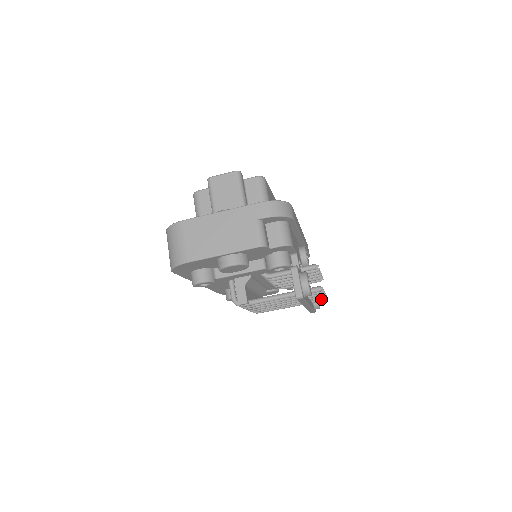
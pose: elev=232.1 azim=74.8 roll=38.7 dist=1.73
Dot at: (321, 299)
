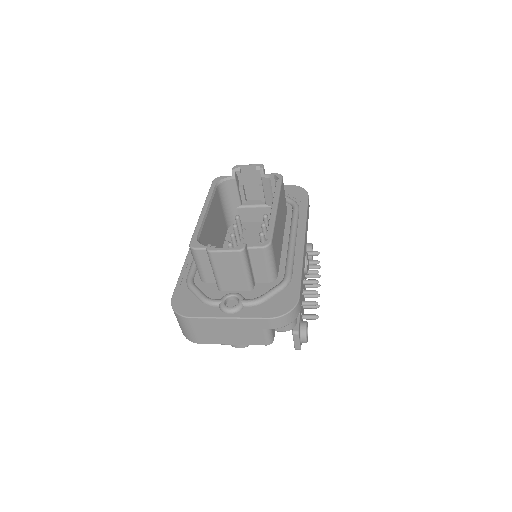
Dot at: occluded
